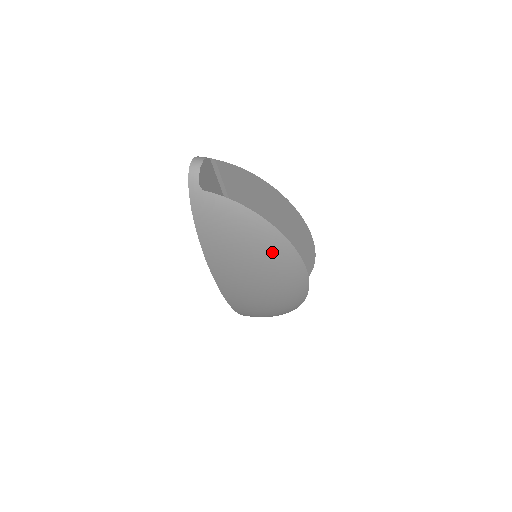
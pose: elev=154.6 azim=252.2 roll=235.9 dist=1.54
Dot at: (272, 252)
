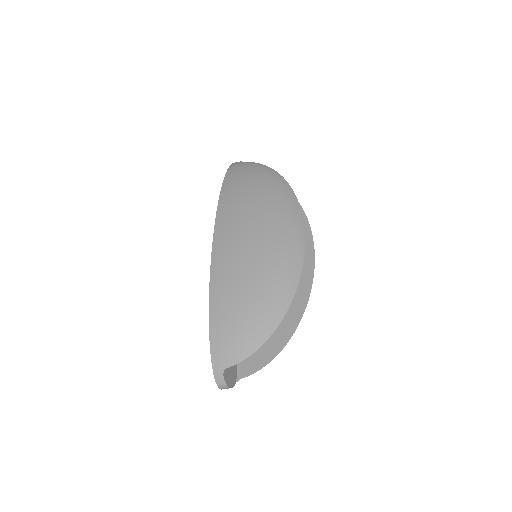
Dot at: (277, 192)
